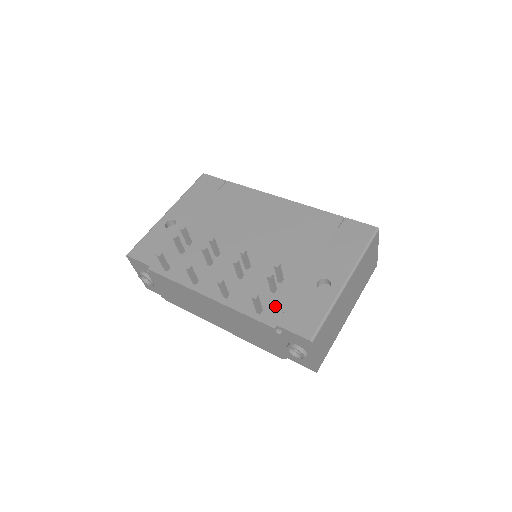
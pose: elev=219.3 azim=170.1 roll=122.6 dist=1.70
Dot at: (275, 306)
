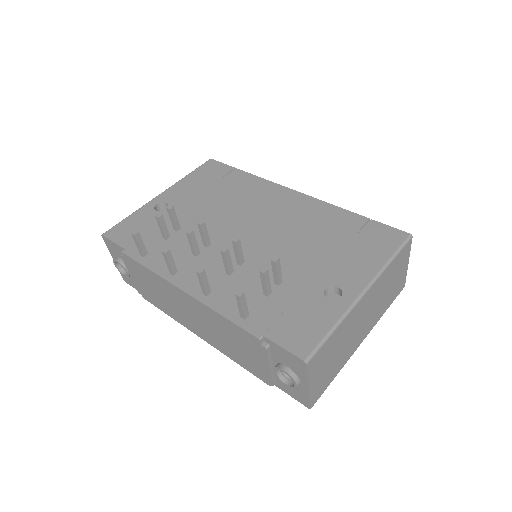
Dot at: (266, 312)
